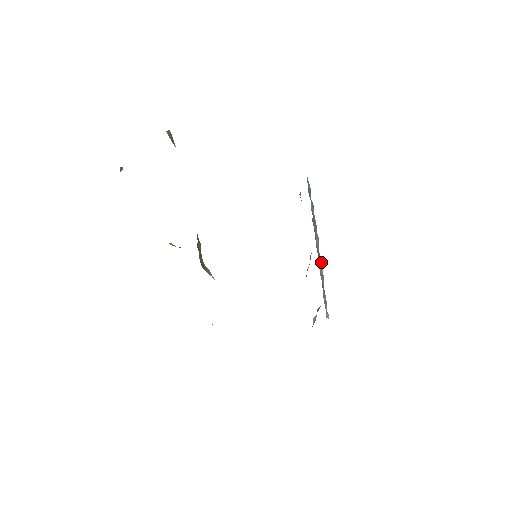
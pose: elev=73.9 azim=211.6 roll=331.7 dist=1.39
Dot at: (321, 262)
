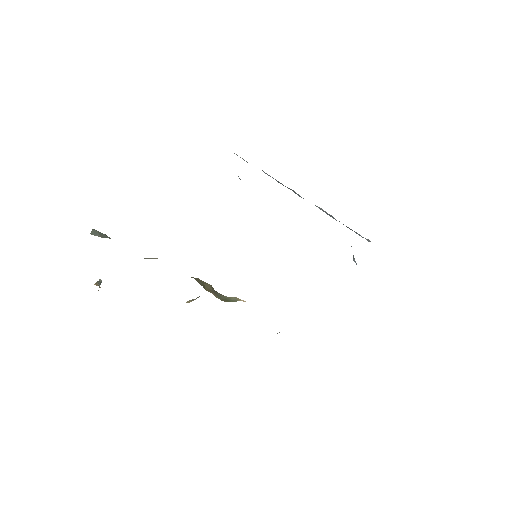
Dot at: occluded
